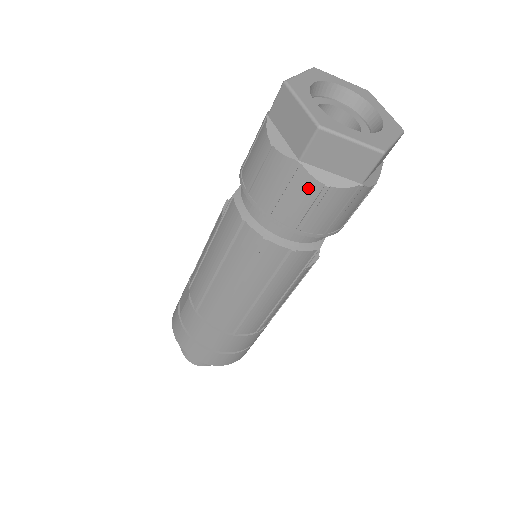
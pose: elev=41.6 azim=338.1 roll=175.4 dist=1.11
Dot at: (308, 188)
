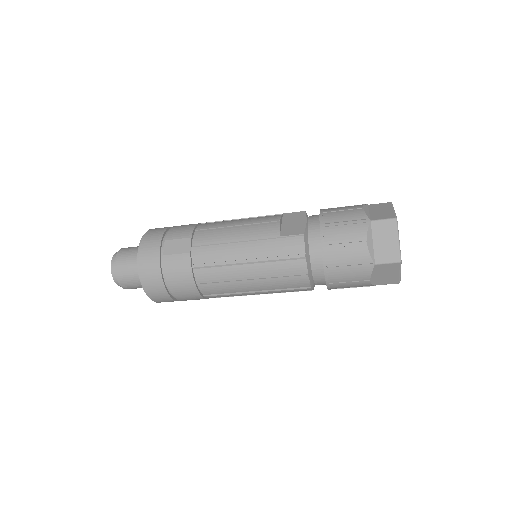
Dot at: (362, 276)
